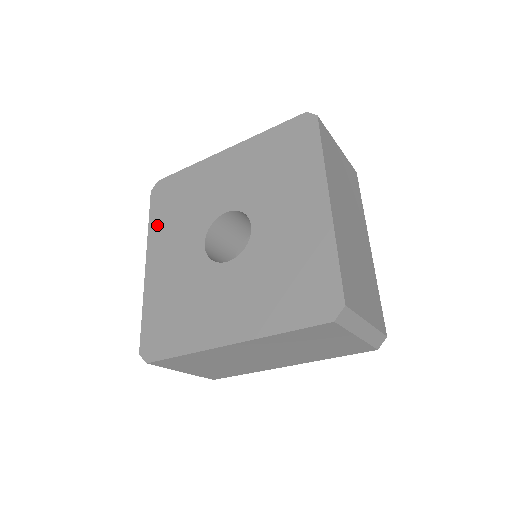
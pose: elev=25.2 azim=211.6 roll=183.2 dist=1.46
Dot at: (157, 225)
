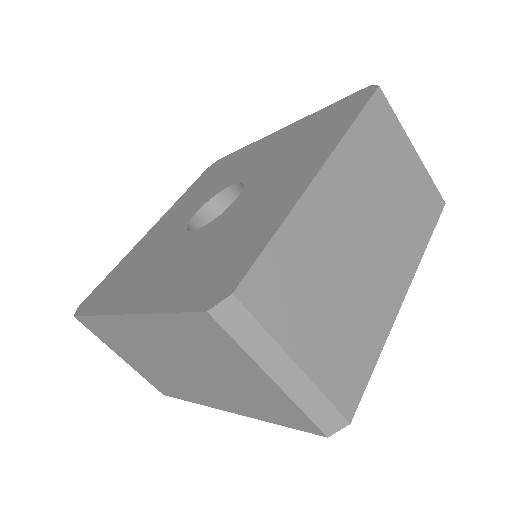
Dot at: (109, 300)
